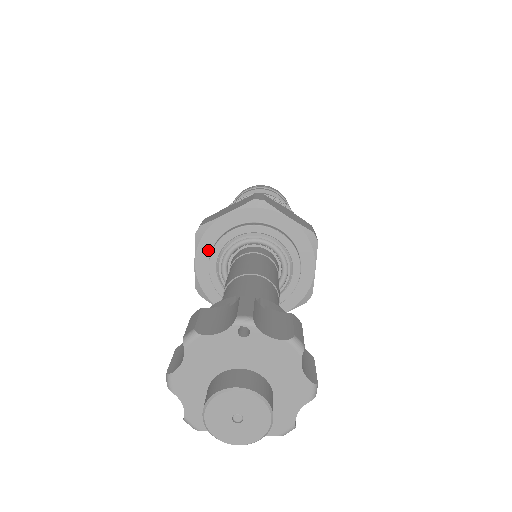
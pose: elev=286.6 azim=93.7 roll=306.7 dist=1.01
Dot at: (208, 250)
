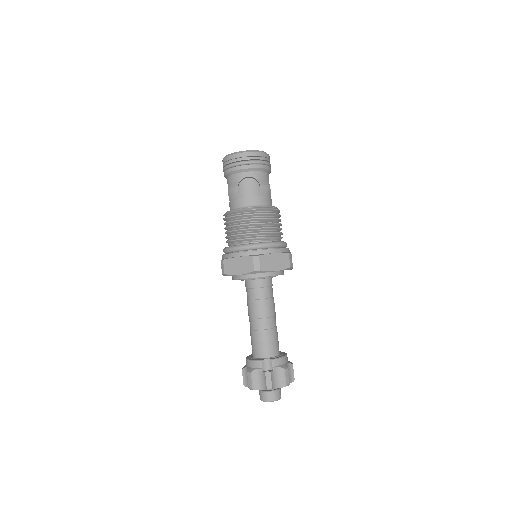
Dot at: occluded
